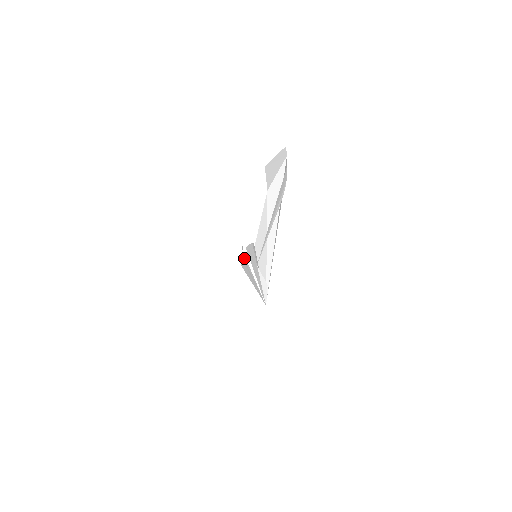
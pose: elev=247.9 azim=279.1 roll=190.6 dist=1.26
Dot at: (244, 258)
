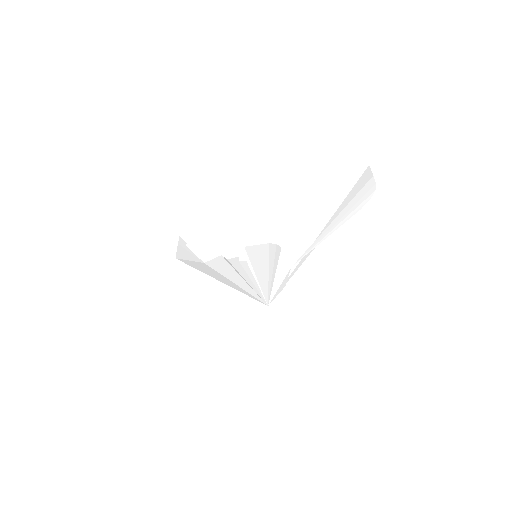
Dot at: (235, 258)
